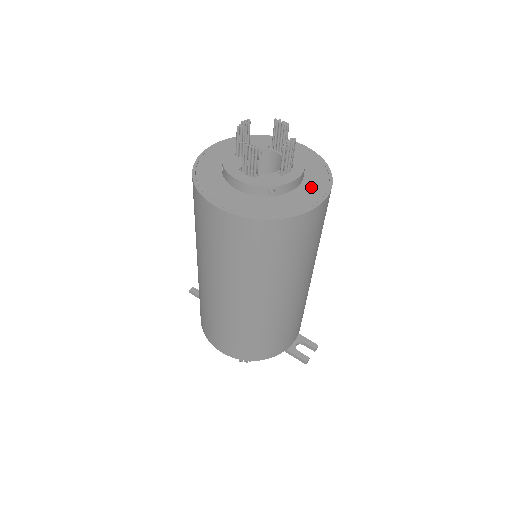
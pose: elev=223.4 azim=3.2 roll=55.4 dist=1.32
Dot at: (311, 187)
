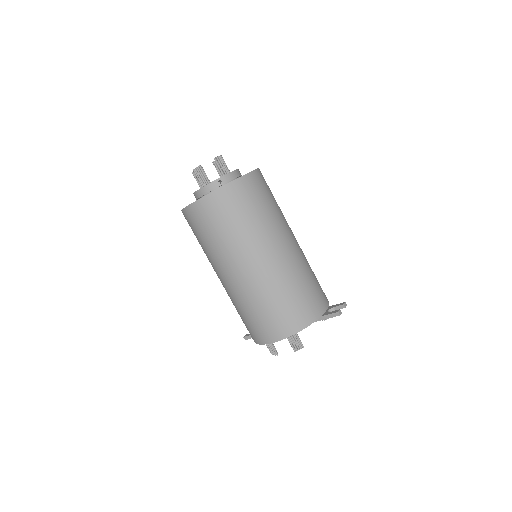
Dot at: occluded
